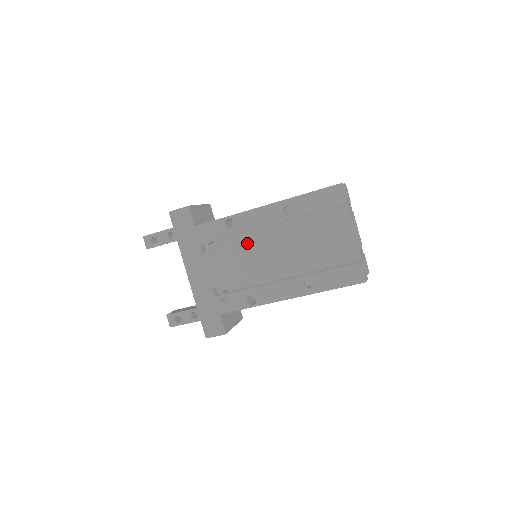
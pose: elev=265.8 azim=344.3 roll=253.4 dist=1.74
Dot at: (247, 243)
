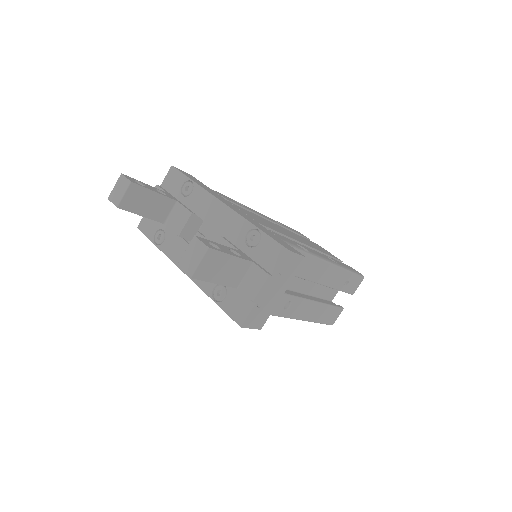
Dot at: (264, 219)
